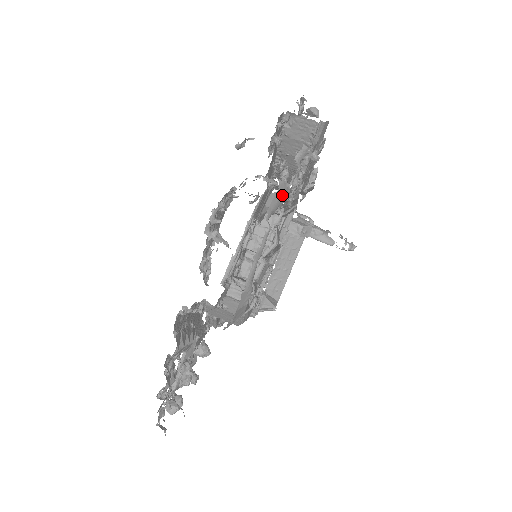
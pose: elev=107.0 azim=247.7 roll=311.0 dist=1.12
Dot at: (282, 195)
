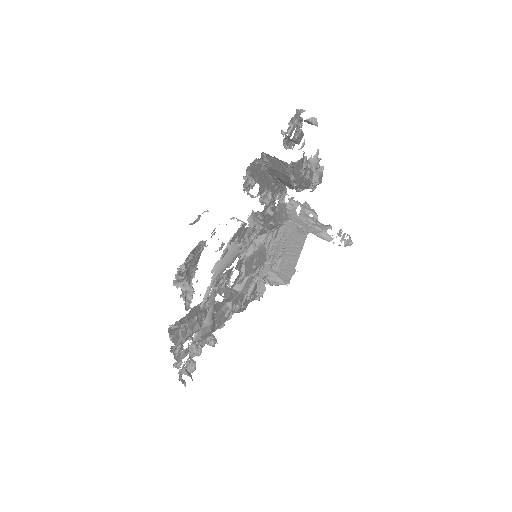
Dot at: (230, 257)
